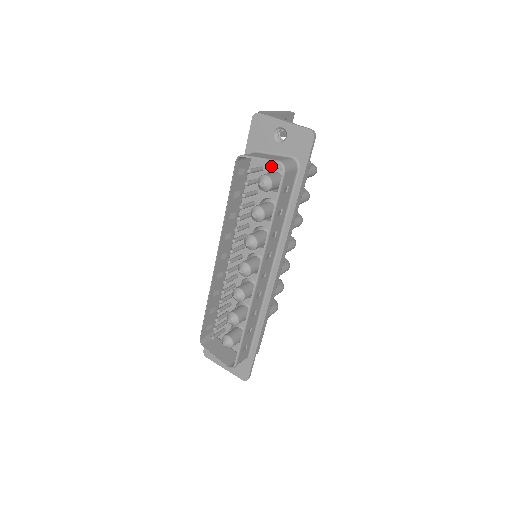
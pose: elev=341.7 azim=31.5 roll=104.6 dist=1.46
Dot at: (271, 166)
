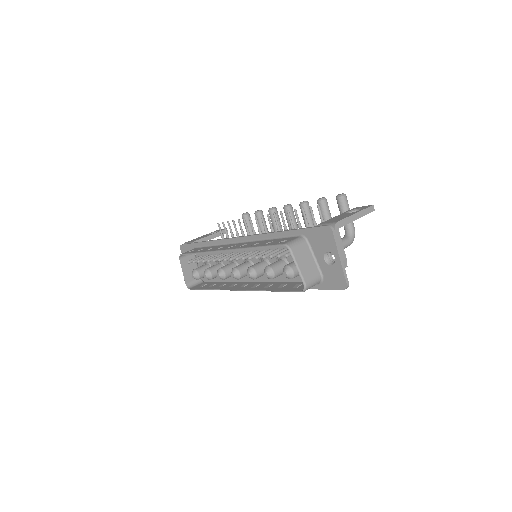
Dot at: occluded
